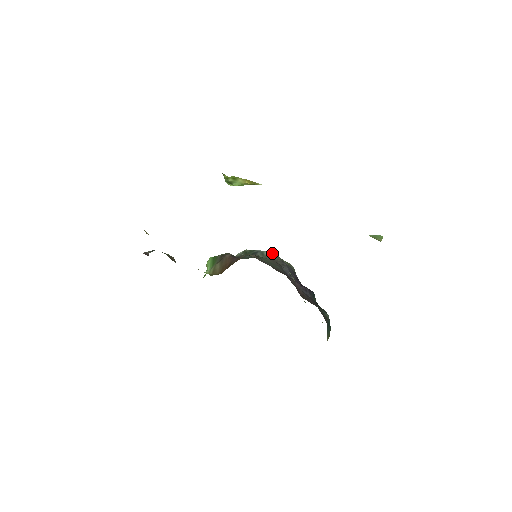
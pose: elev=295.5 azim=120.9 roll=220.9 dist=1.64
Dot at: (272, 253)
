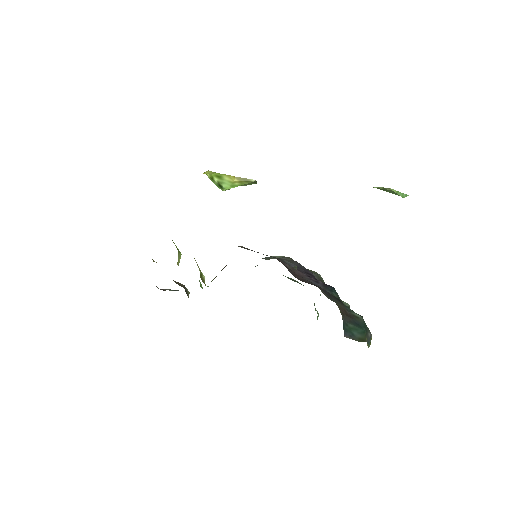
Dot at: occluded
